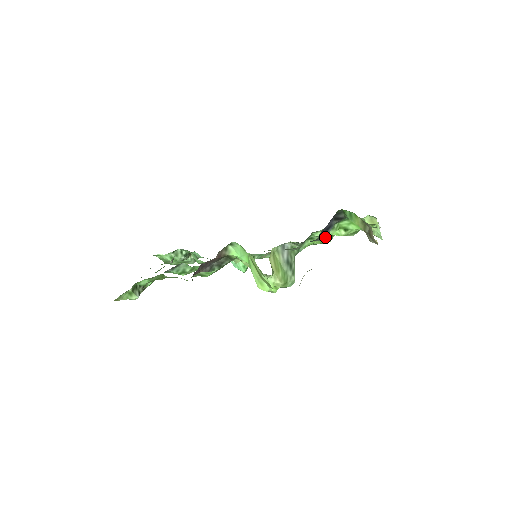
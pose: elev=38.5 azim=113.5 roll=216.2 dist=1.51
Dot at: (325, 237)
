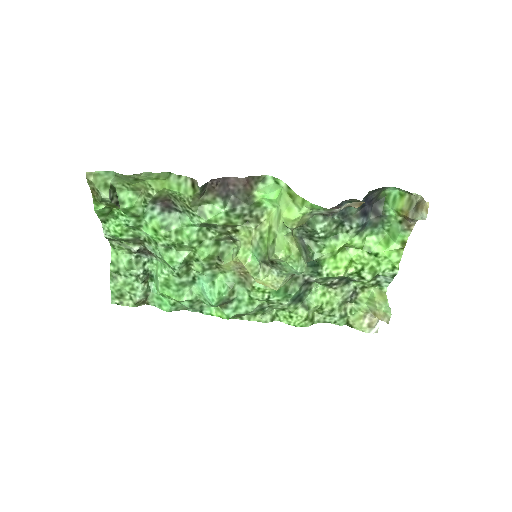
Dot at: (343, 258)
